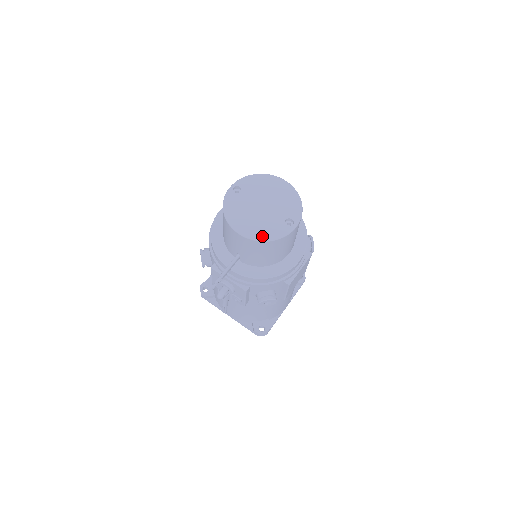
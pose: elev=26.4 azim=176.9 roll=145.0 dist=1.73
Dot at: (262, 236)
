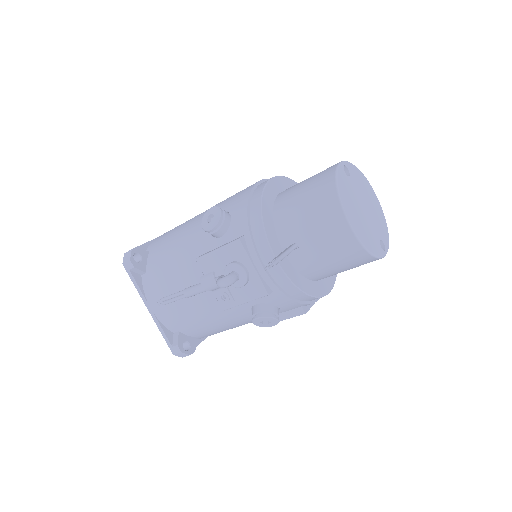
Dot at: (366, 242)
